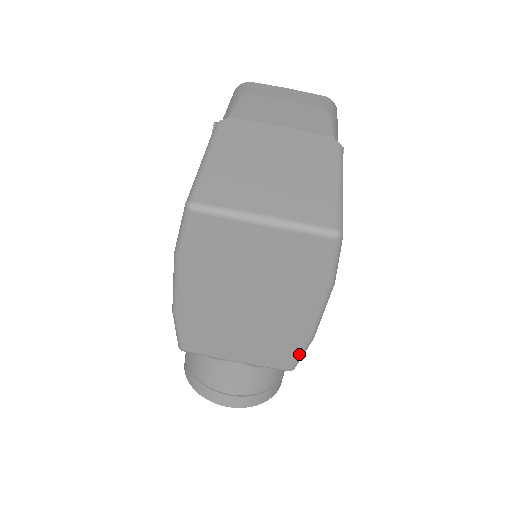
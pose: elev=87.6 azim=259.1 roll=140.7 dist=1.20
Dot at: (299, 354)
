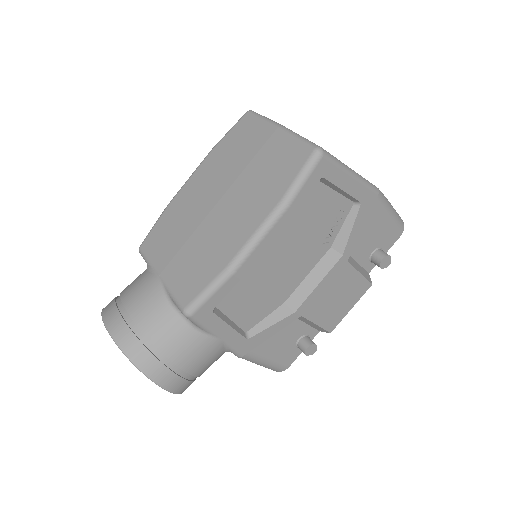
Dot at: (207, 286)
